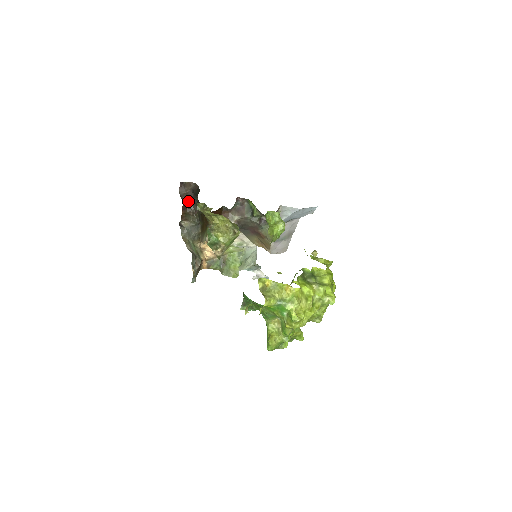
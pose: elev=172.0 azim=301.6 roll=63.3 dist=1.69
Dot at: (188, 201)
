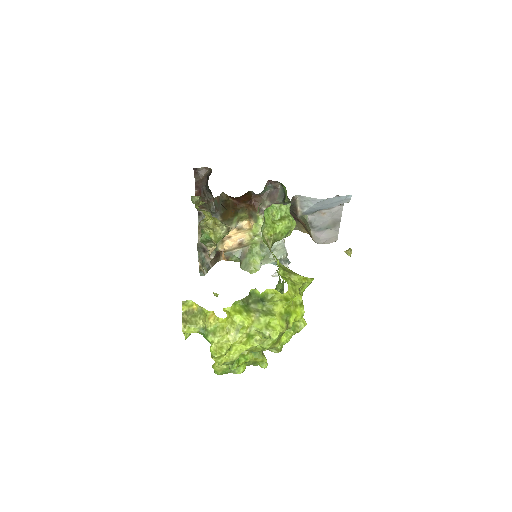
Dot at: (202, 188)
